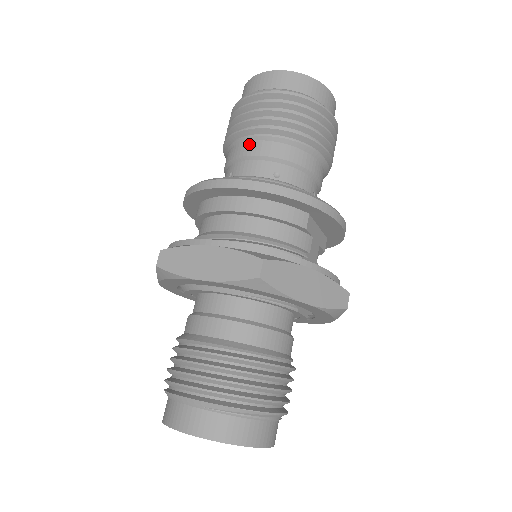
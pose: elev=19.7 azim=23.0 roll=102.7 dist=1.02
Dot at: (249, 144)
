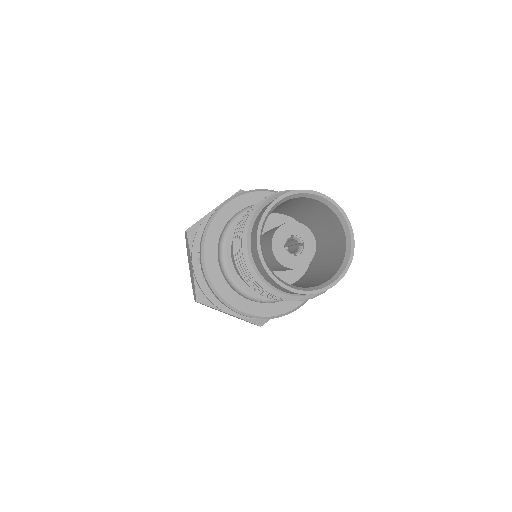
Dot at: occluded
